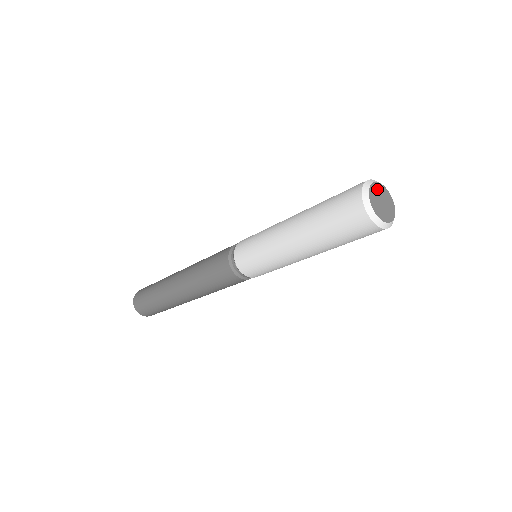
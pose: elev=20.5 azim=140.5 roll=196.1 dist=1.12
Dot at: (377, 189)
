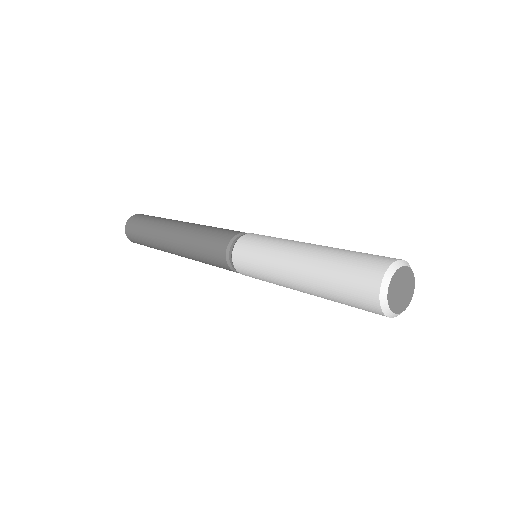
Dot at: (396, 280)
